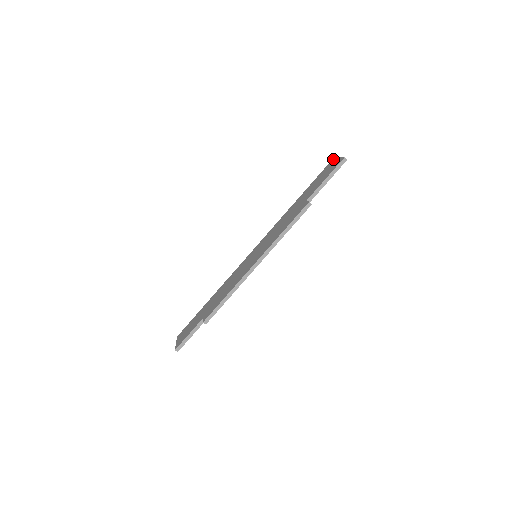
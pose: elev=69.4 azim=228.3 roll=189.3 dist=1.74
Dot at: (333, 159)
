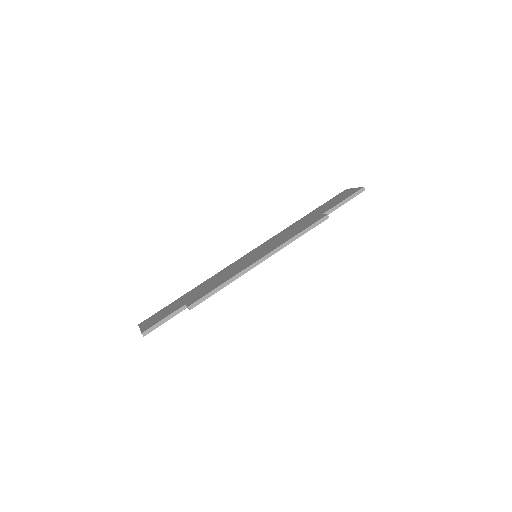
Dot at: (345, 190)
